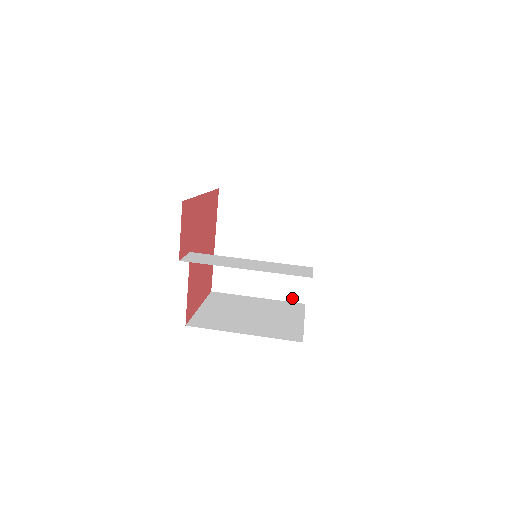
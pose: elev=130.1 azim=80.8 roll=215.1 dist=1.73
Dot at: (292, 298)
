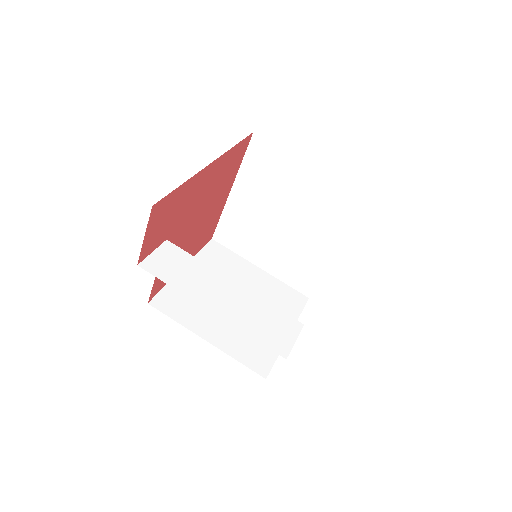
Dot at: (297, 286)
